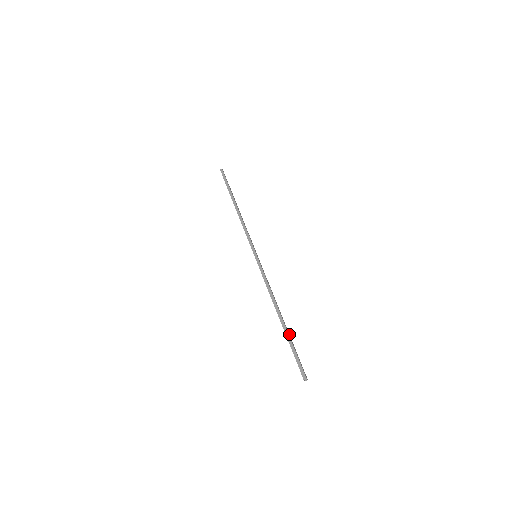
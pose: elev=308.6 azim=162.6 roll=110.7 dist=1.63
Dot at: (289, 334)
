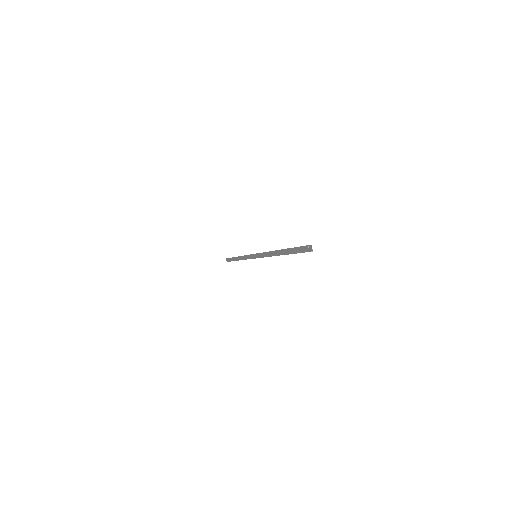
Dot at: occluded
